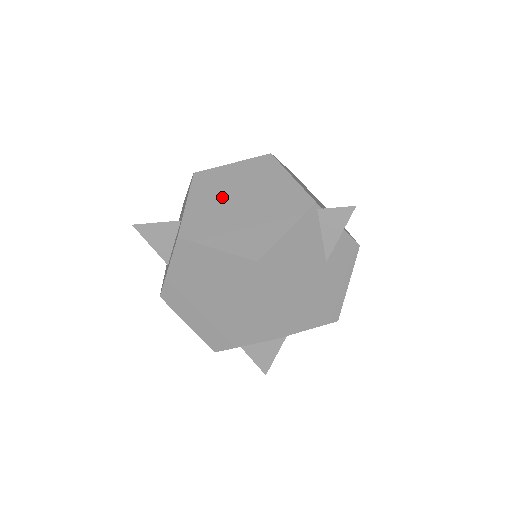
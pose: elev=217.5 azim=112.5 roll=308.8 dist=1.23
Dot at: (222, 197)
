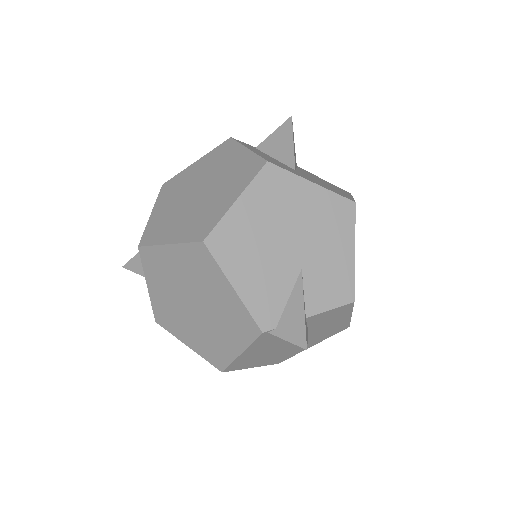
Dot at: (174, 291)
